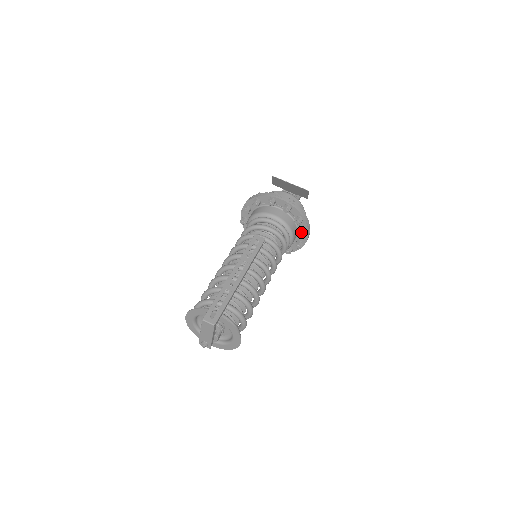
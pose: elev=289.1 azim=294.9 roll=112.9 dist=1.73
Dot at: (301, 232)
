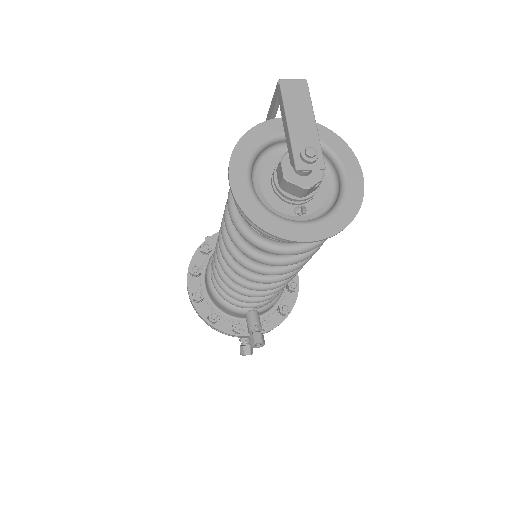
Dot at: occluded
